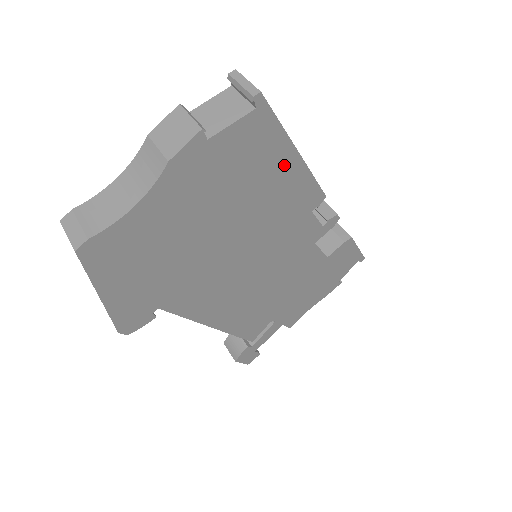
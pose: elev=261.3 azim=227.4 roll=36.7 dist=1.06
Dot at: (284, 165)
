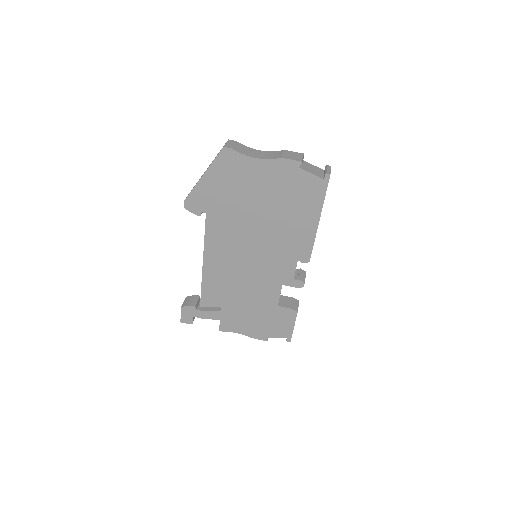
Dot at: (310, 218)
